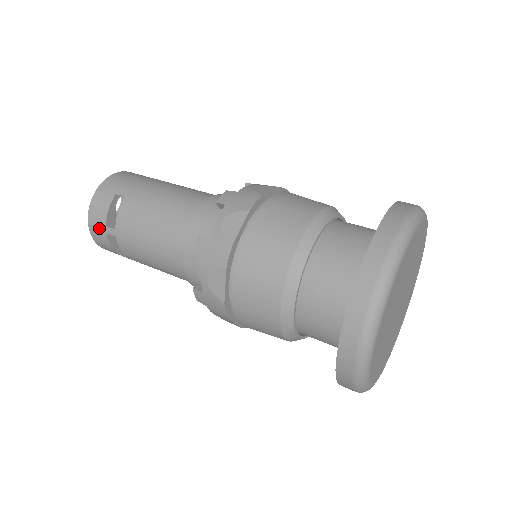
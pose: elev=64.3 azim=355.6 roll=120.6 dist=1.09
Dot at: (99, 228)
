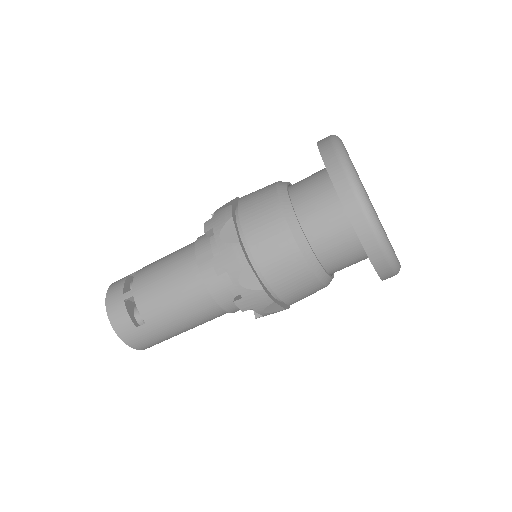
Dot at: (117, 301)
